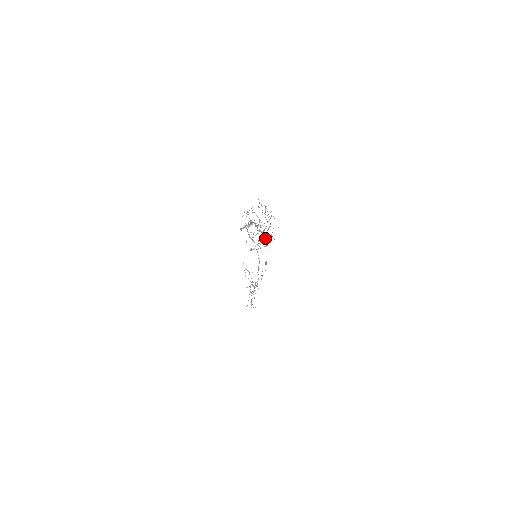
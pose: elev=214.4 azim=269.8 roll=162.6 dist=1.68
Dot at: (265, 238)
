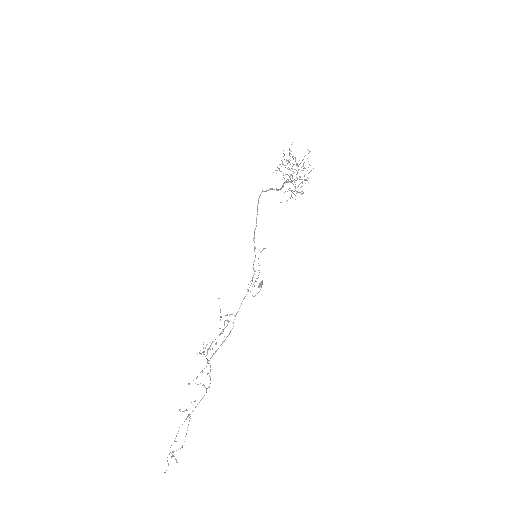
Dot at: (297, 179)
